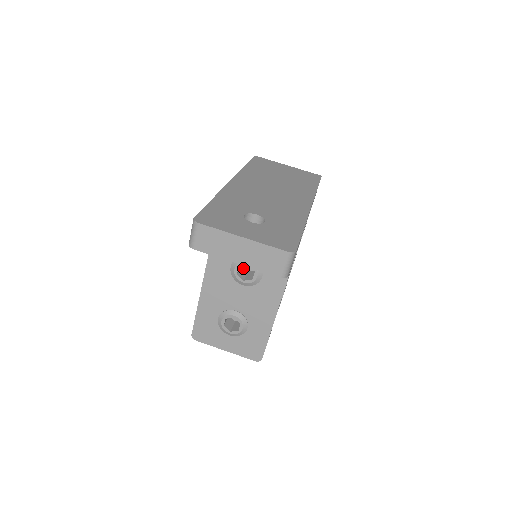
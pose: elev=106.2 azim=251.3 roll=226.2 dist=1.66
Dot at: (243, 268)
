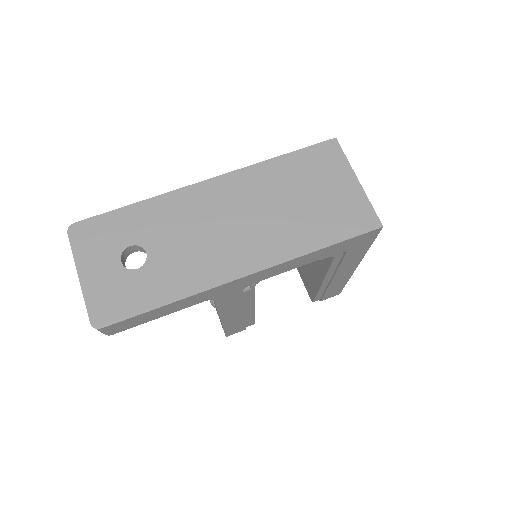
Dot at: occluded
